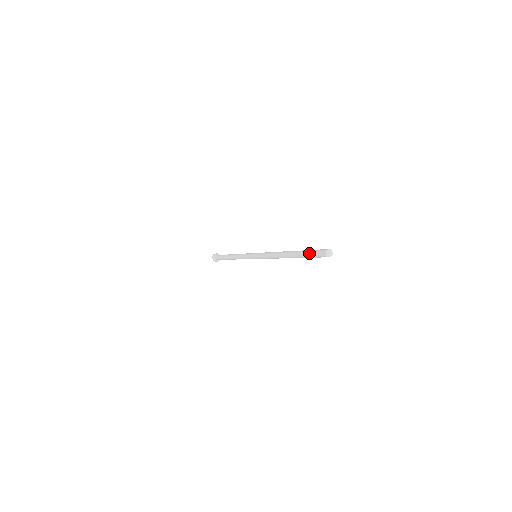
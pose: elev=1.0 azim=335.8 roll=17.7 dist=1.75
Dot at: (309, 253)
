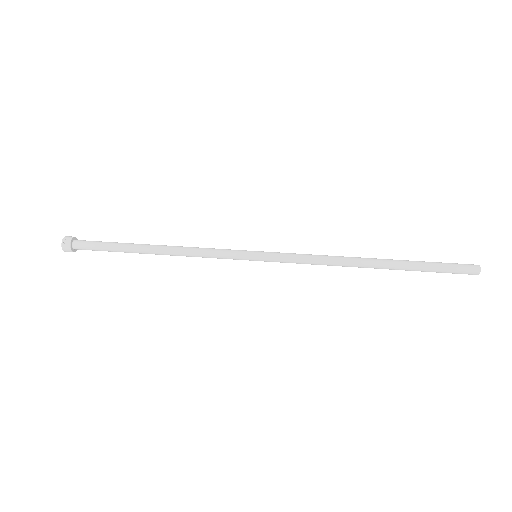
Dot at: occluded
